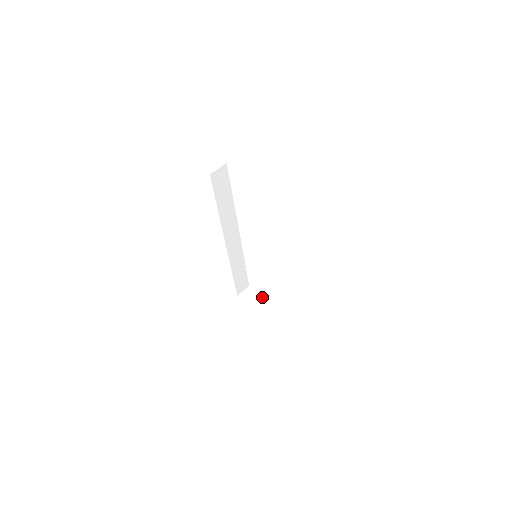
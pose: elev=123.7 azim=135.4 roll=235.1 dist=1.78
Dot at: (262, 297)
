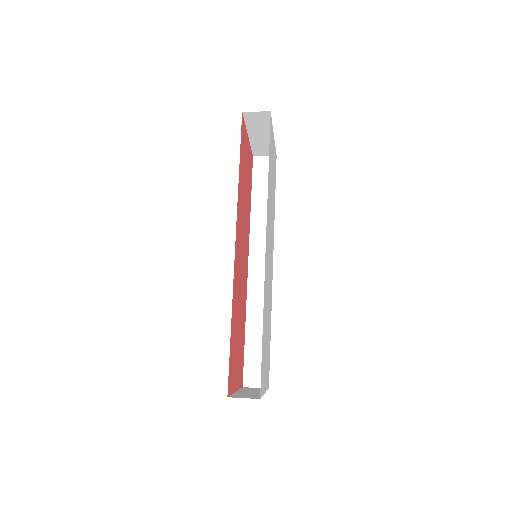
Dot at: occluded
